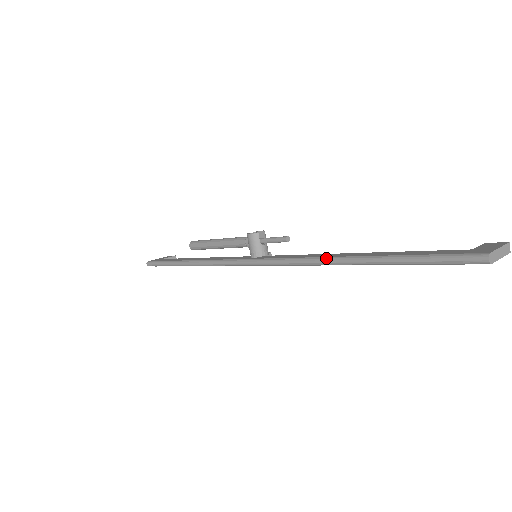
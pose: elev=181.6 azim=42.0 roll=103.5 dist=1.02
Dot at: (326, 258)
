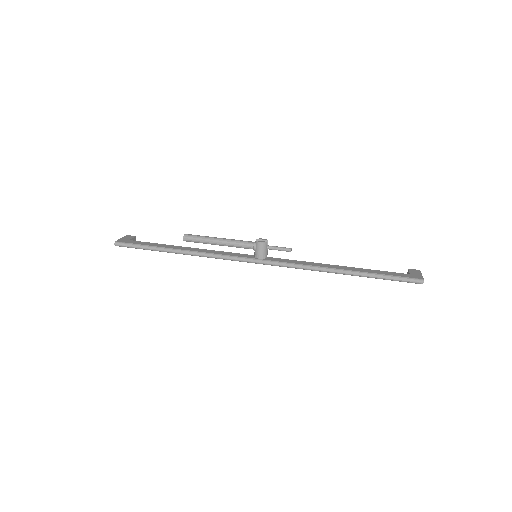
Dot at: (325, 268)
